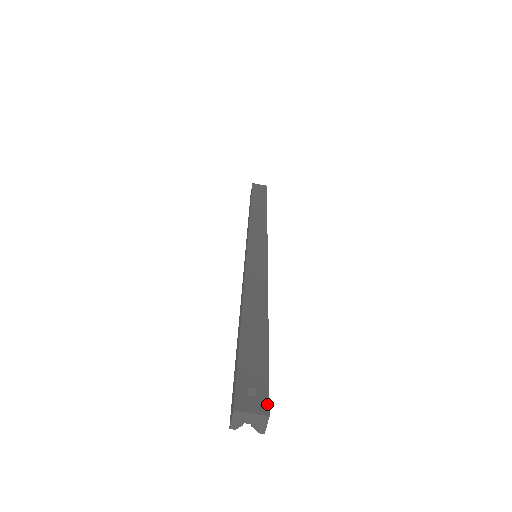
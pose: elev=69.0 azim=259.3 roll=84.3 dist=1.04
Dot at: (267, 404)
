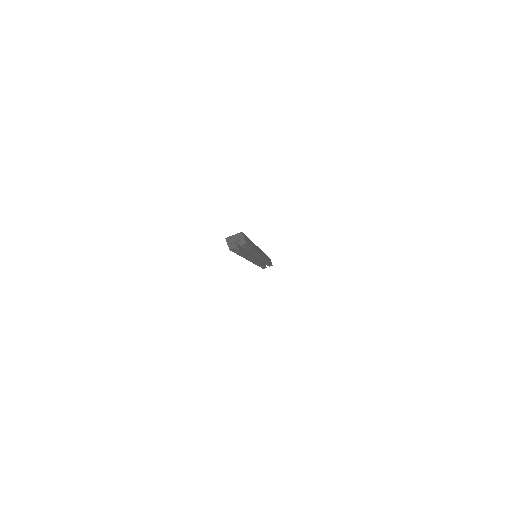
Dot at: occluded
